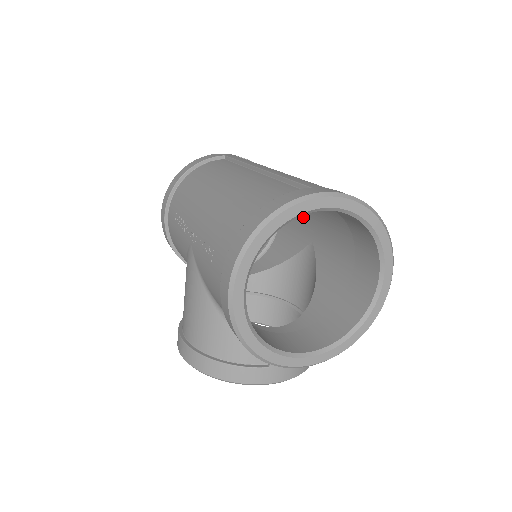
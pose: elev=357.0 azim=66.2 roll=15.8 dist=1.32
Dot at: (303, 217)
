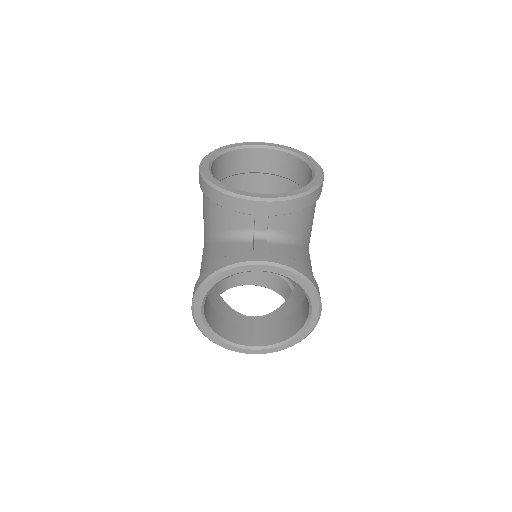
Dot at: occluded
